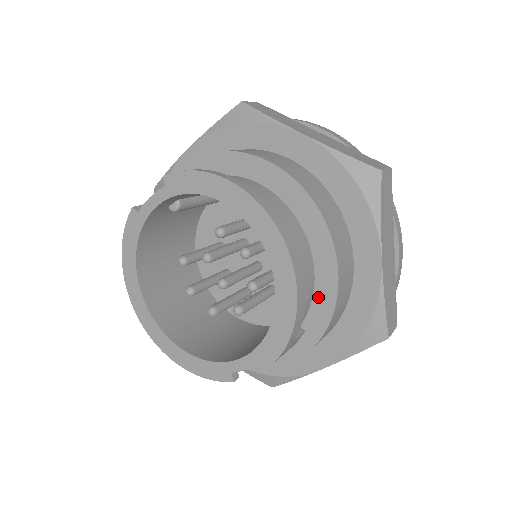
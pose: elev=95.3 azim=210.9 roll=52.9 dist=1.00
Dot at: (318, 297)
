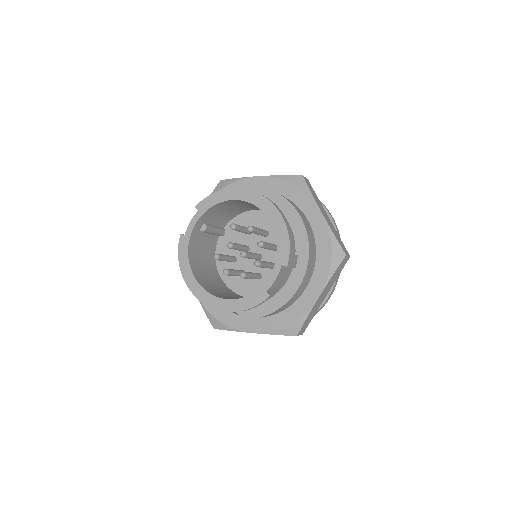
Dot at: (297, 238)
